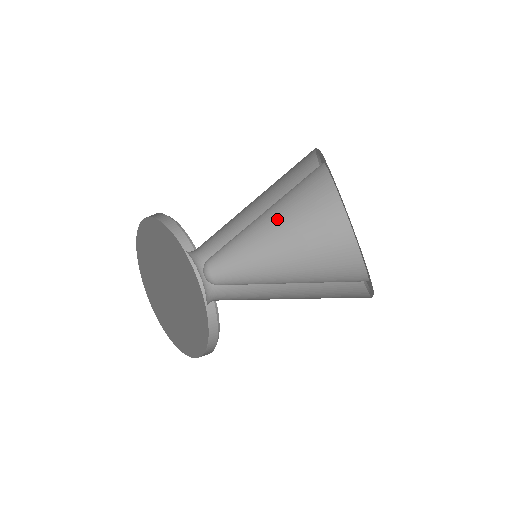
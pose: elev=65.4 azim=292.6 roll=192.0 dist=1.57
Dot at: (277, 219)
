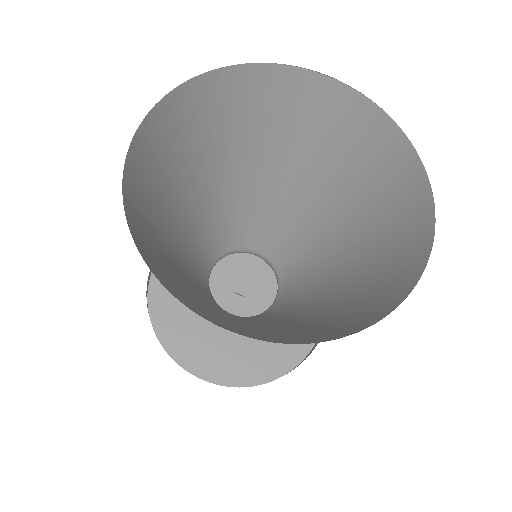
Dot at: occluded
